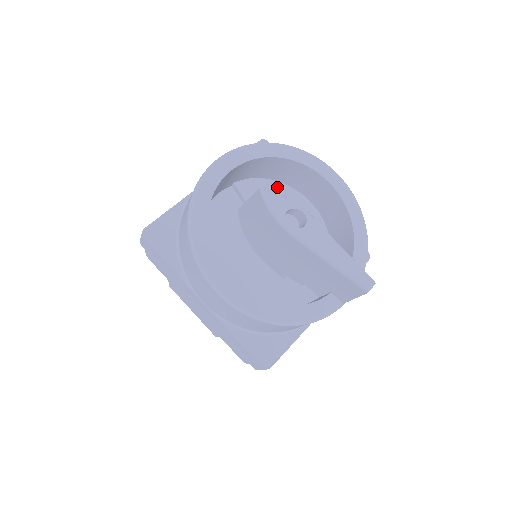
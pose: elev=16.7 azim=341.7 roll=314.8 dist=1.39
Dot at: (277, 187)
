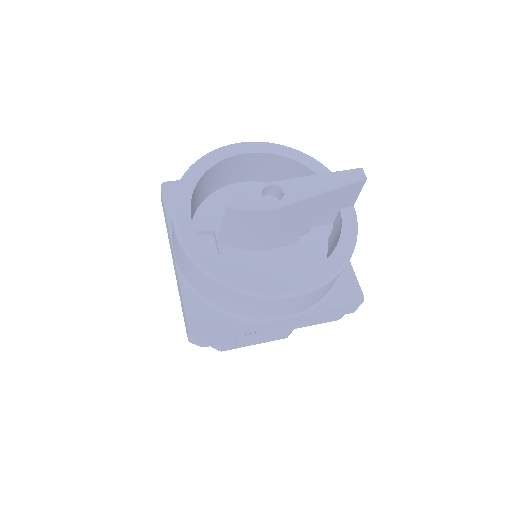
Dot at: (214, 199)
